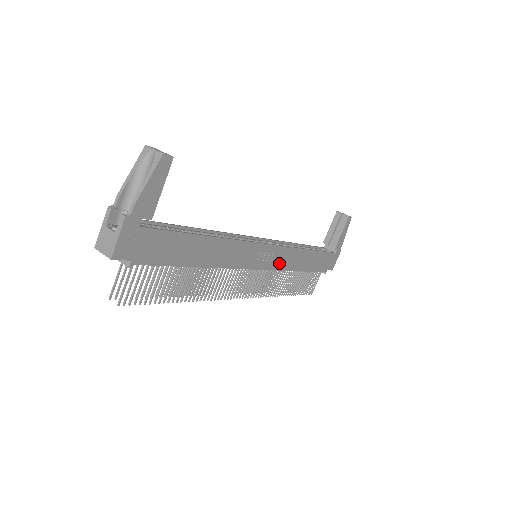
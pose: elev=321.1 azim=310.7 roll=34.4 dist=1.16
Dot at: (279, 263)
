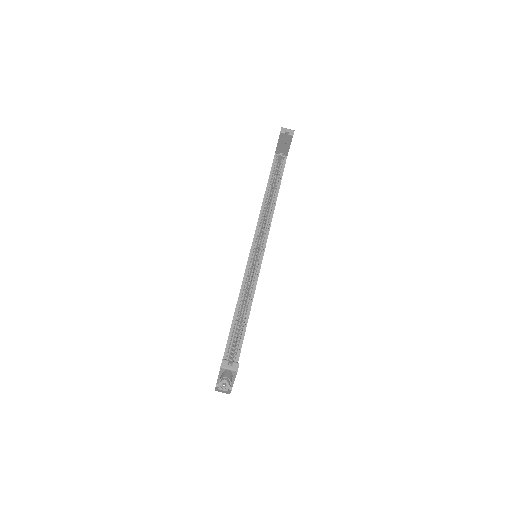
Dot at: occluded
